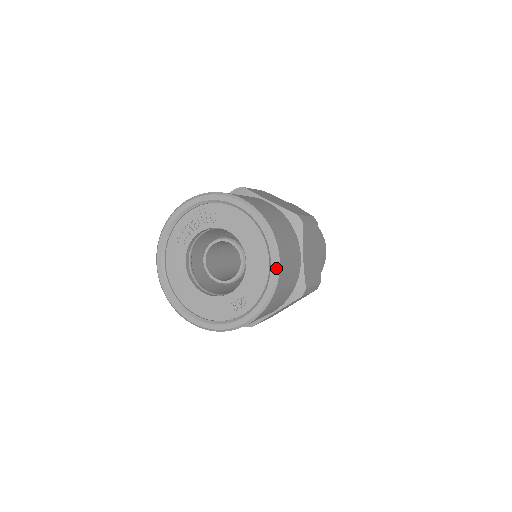
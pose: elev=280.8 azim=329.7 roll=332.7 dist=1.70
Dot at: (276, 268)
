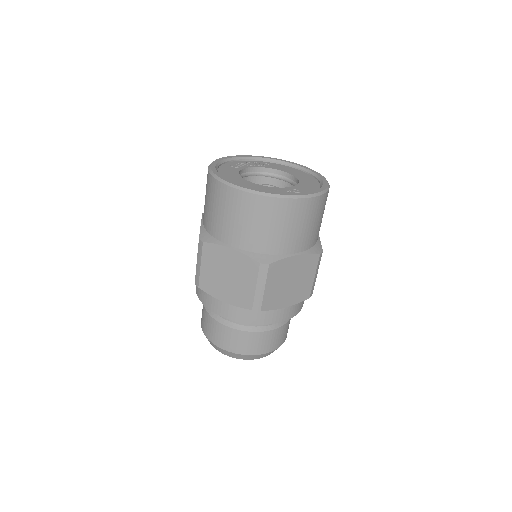
Dot at: (327, 182)
